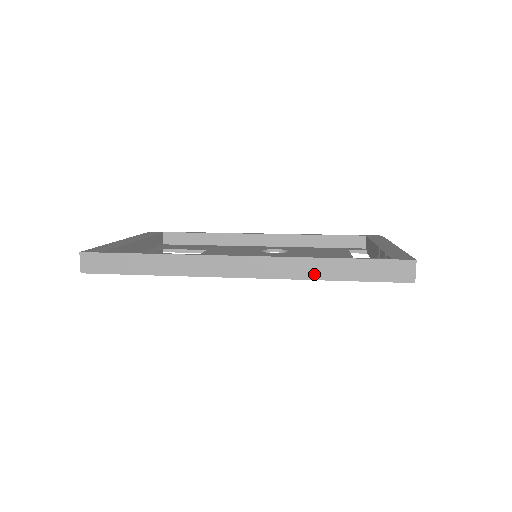
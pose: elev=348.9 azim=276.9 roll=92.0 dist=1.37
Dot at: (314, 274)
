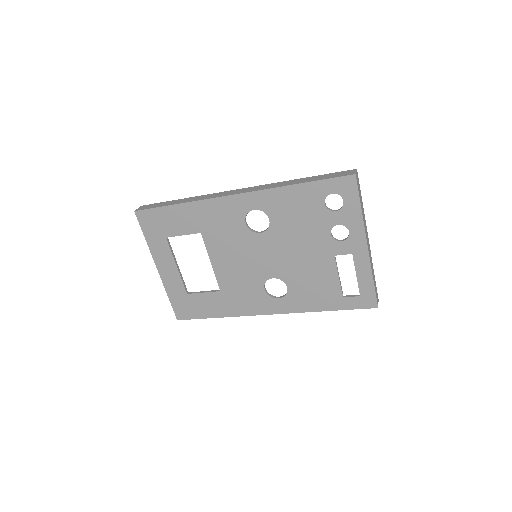
Dot at: (285, 185)
